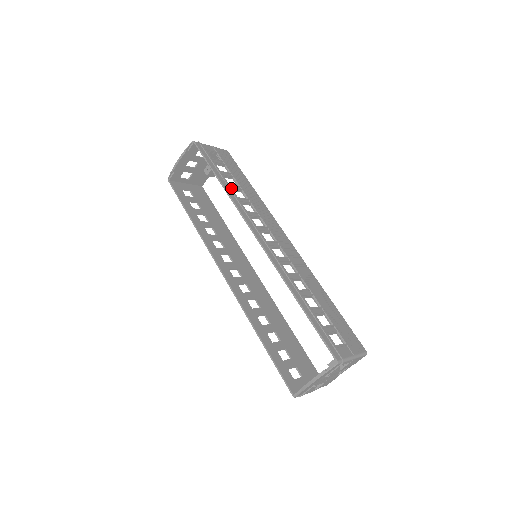
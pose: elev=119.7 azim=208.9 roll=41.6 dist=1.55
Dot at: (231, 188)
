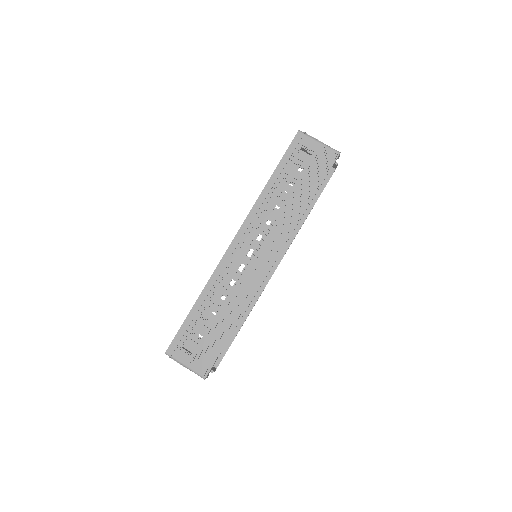
Dot at: (272, 192)
